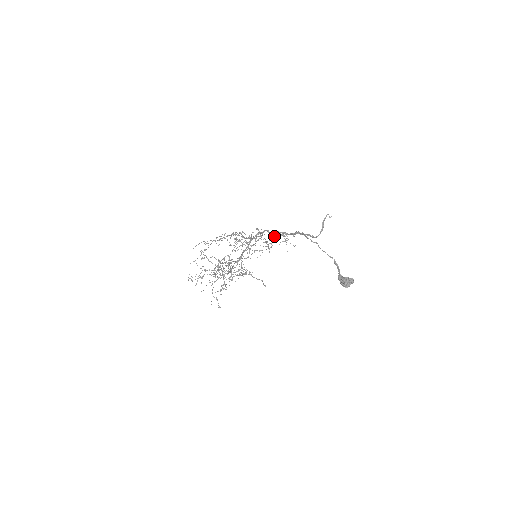
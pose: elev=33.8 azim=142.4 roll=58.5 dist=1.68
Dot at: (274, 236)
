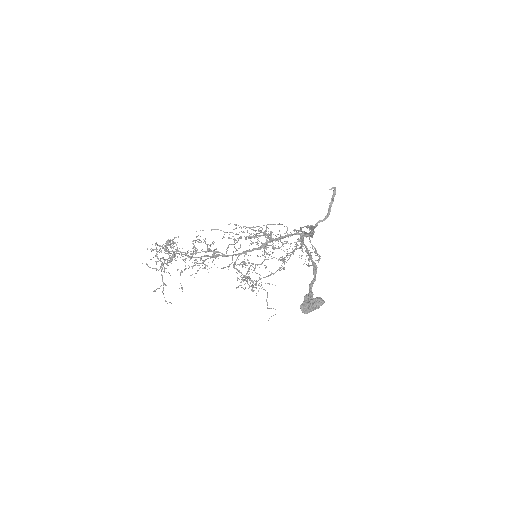
Dot at: occluded
